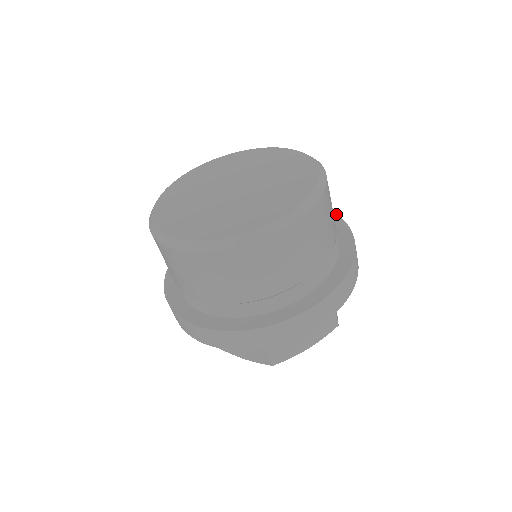
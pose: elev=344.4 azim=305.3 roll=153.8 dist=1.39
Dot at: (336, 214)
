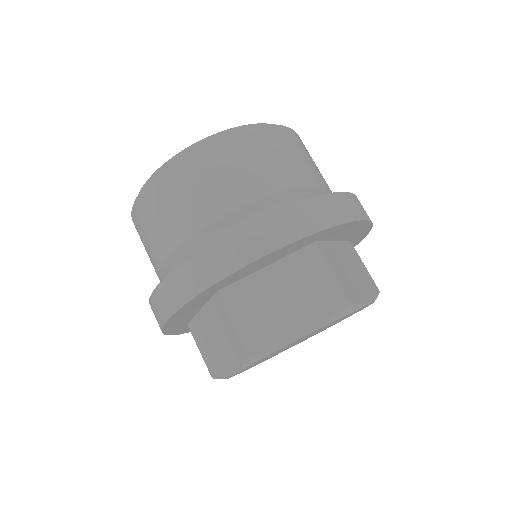
Dot at: occluded
